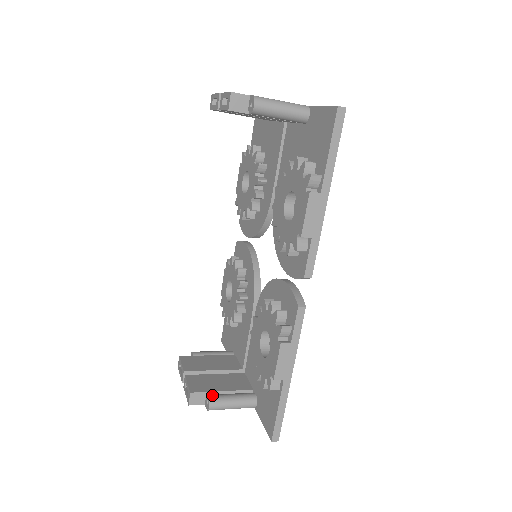
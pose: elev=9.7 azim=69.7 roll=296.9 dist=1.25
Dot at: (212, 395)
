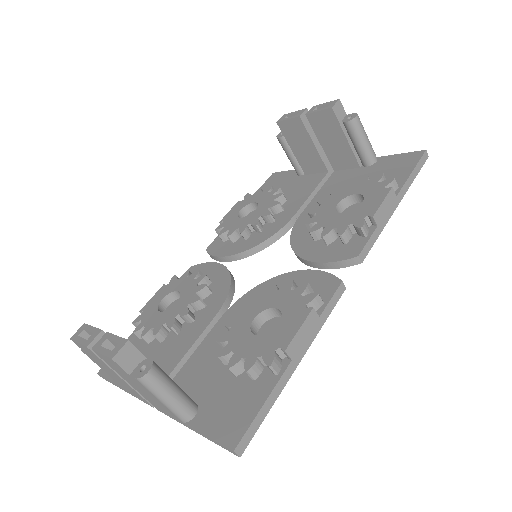
Dot at: (154, 362)
